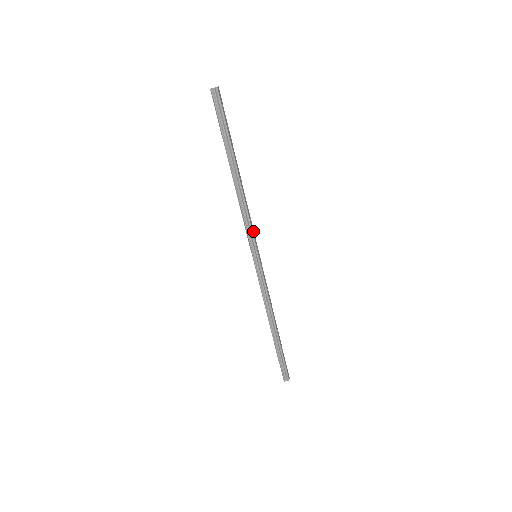
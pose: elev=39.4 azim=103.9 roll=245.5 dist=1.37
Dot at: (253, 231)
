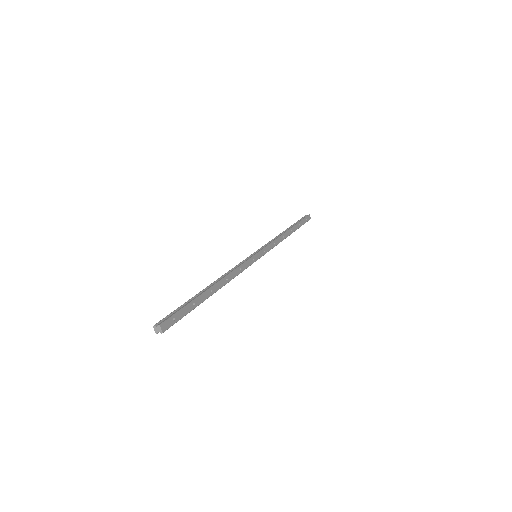
Dot at: (246, 263)
